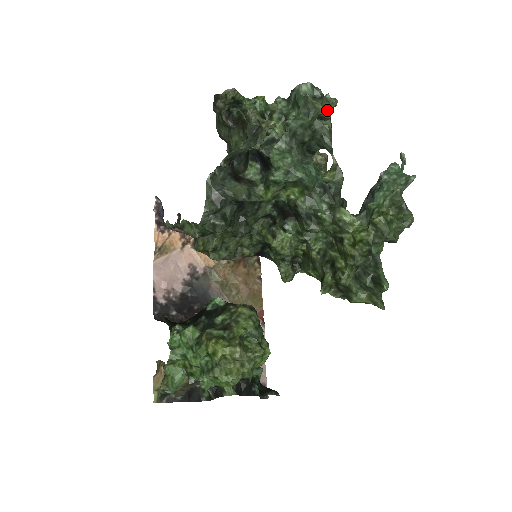
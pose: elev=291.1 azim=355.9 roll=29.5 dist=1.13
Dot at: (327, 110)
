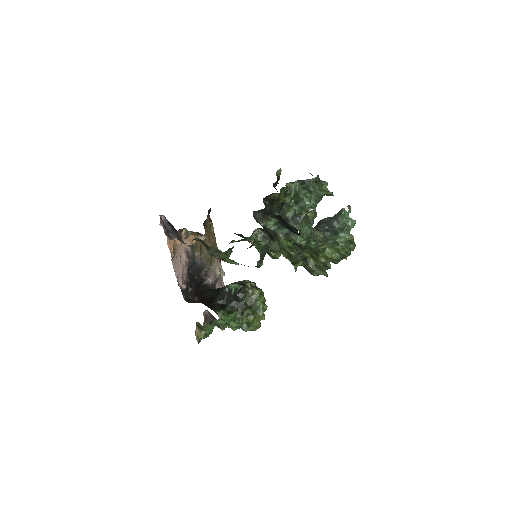
Dot at: (325, 194)
